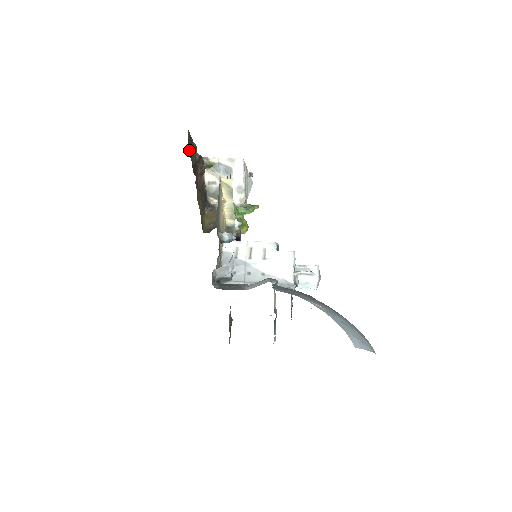
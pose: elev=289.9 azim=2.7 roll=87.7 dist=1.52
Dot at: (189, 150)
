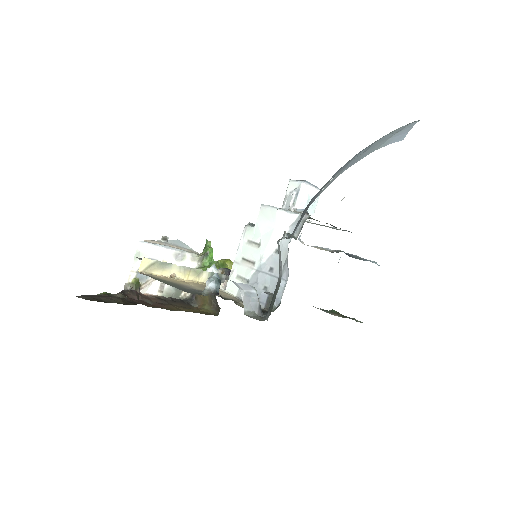
Dot at: occluded
